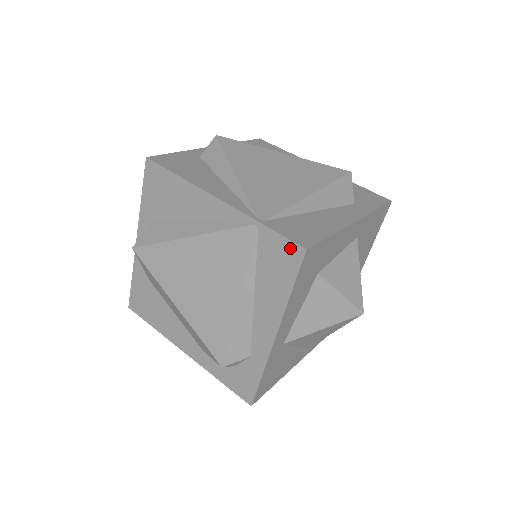
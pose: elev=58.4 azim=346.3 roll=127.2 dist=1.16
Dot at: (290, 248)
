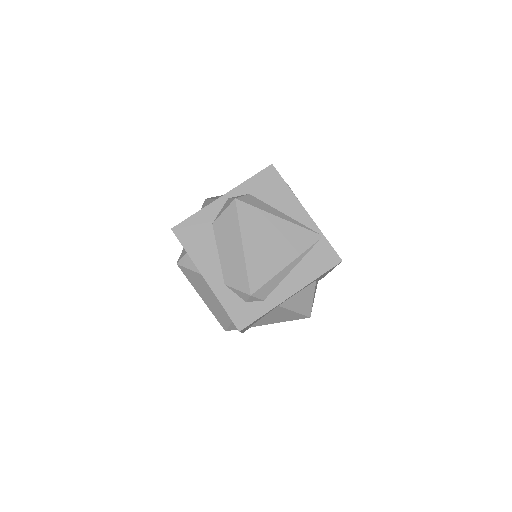
Dot at: (334, 256)
